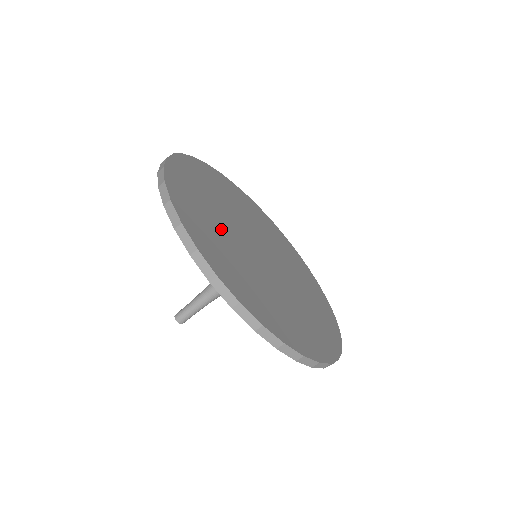
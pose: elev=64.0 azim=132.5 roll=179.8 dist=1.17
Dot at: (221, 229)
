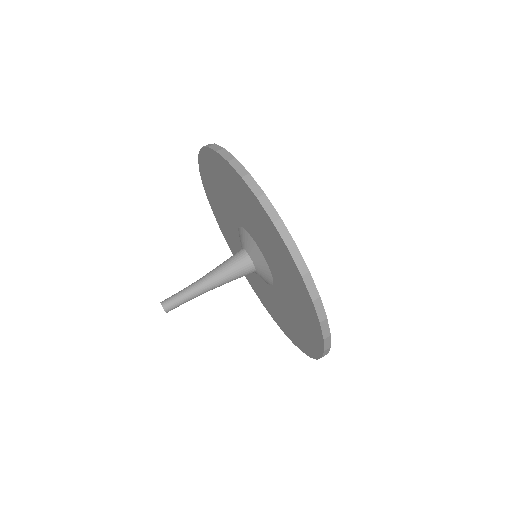
Dot at: occluded
